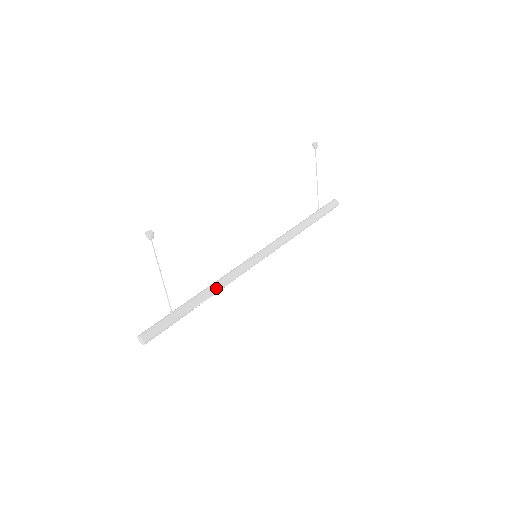
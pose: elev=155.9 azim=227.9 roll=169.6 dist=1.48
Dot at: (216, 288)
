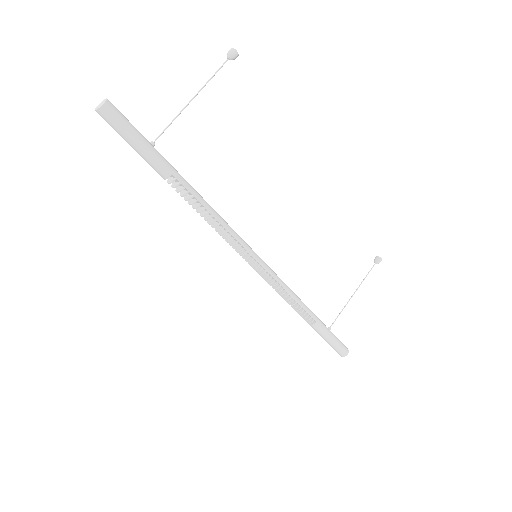
Dot at: (205, 203)
